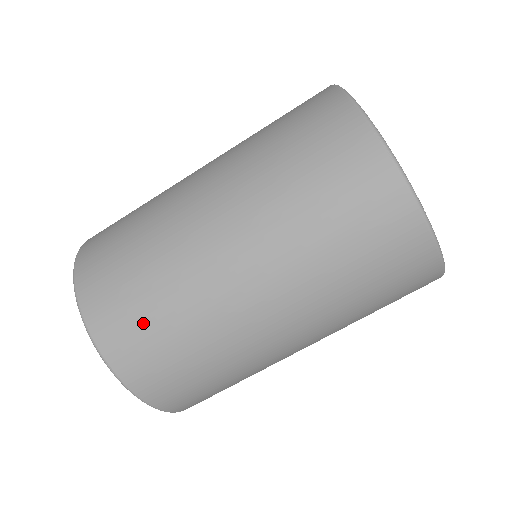
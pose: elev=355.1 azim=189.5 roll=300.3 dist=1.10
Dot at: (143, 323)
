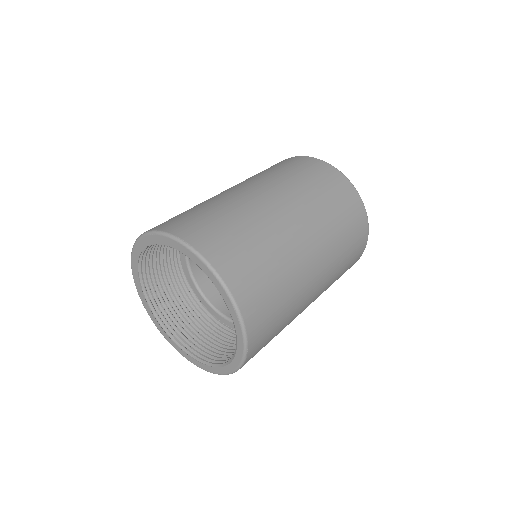
Dot at: (273, 313)
